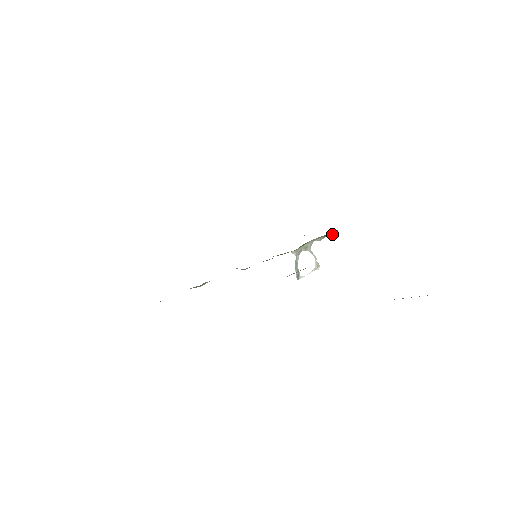
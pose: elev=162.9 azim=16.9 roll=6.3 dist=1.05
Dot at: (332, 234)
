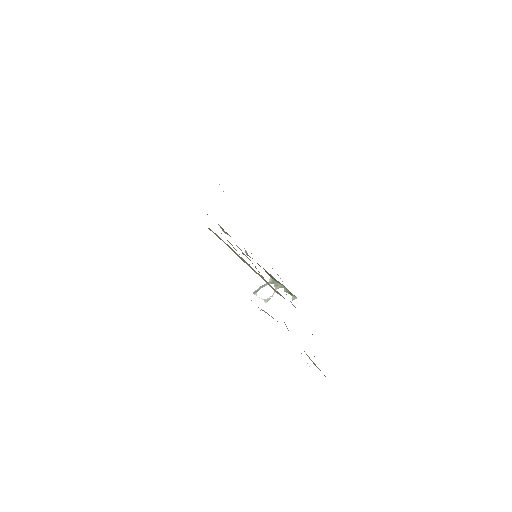
Dot at: (293, 297)
